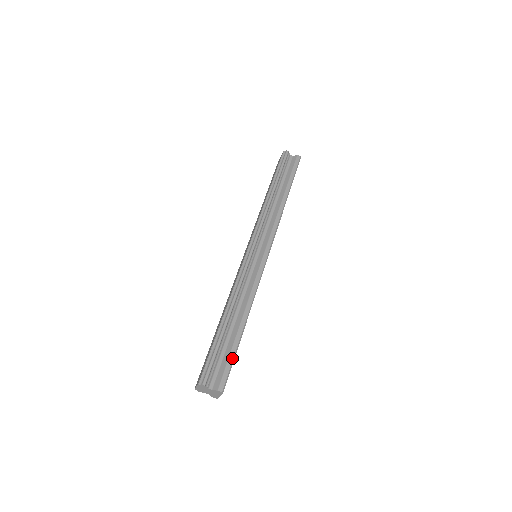
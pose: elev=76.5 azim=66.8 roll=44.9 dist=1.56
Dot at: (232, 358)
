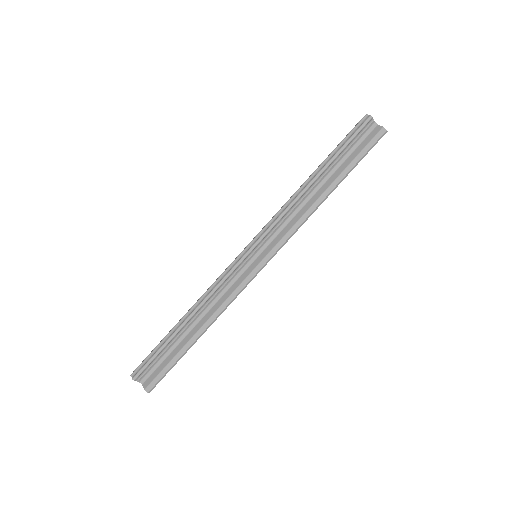
Dot at: (171, 366)
